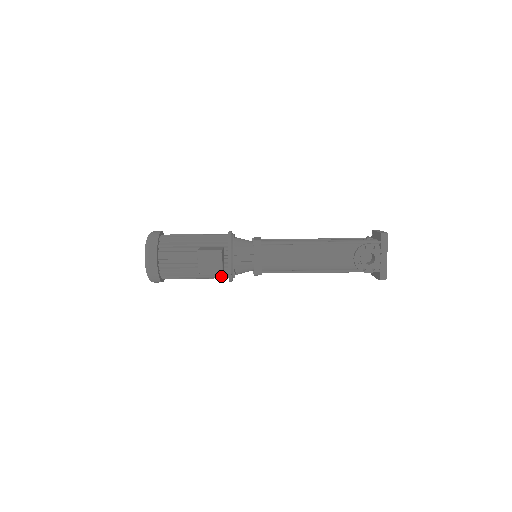
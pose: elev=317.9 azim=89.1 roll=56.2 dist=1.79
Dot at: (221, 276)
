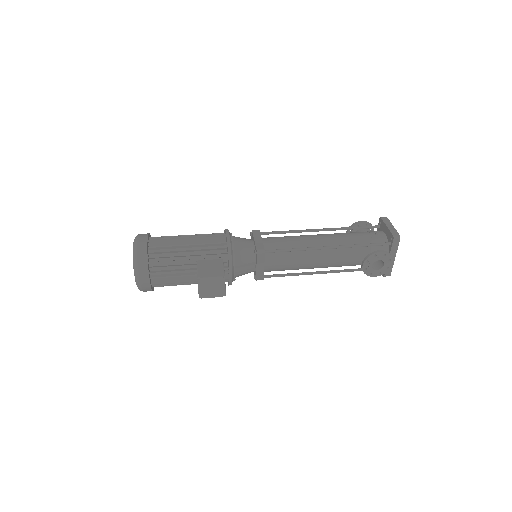
Dot at: occluded
